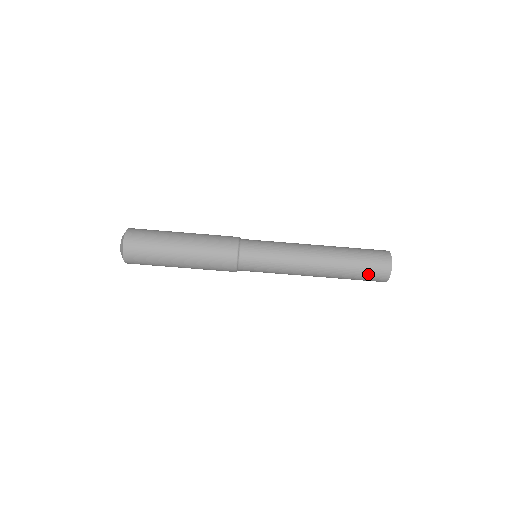
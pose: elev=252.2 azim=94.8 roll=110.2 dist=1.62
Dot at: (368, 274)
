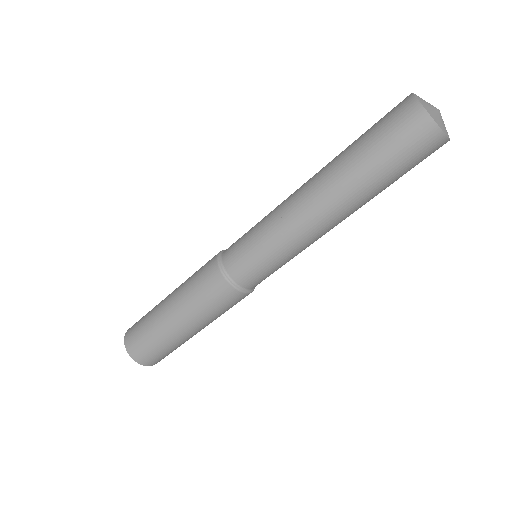
Dot at: (414, 166)
